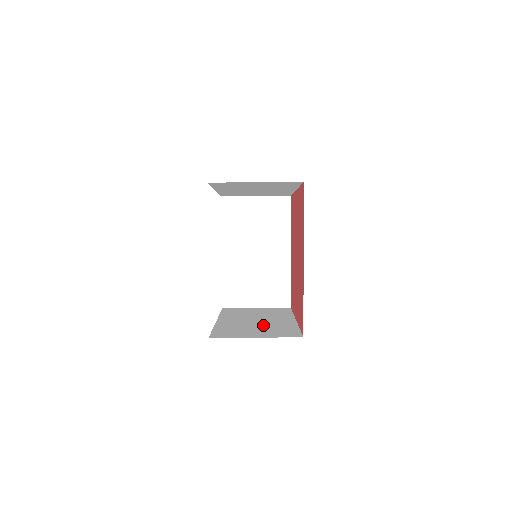
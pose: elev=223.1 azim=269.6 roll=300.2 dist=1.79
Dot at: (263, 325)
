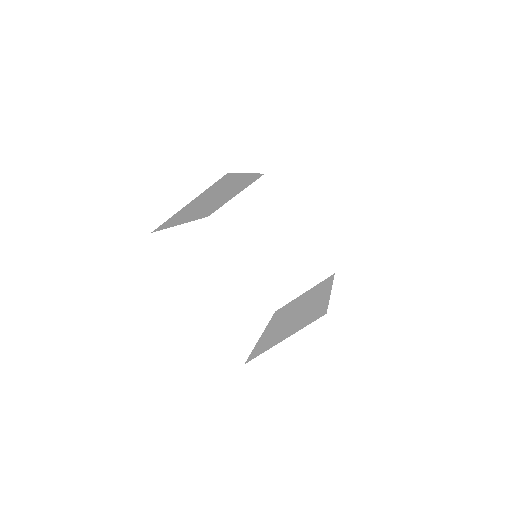
Dot at: (298, 316)
